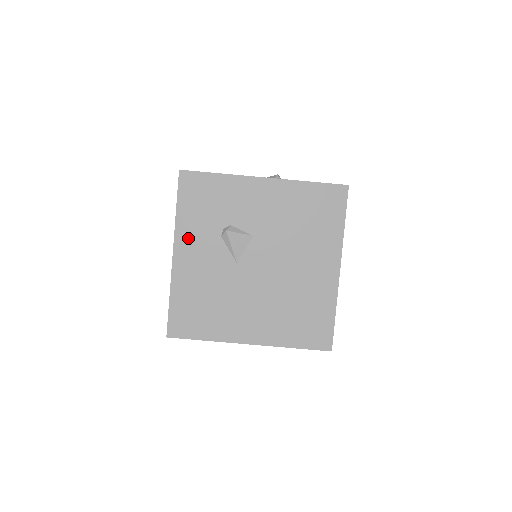
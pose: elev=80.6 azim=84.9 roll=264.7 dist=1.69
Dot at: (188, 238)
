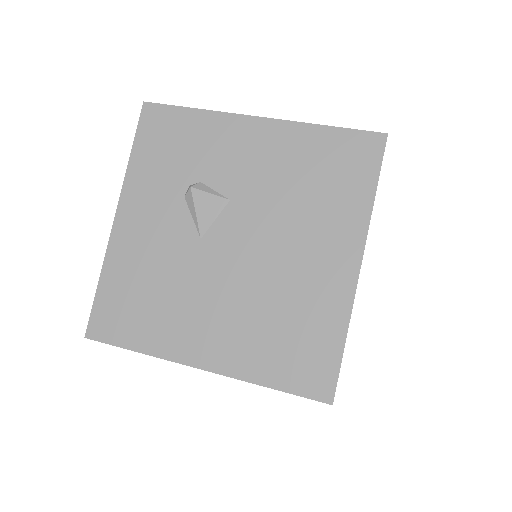
Dot at: (139, 195)
